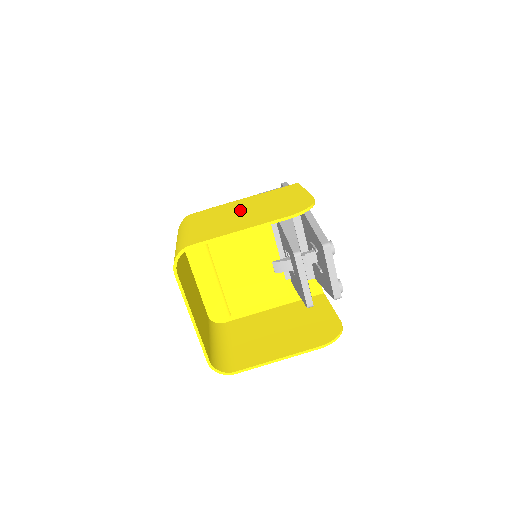
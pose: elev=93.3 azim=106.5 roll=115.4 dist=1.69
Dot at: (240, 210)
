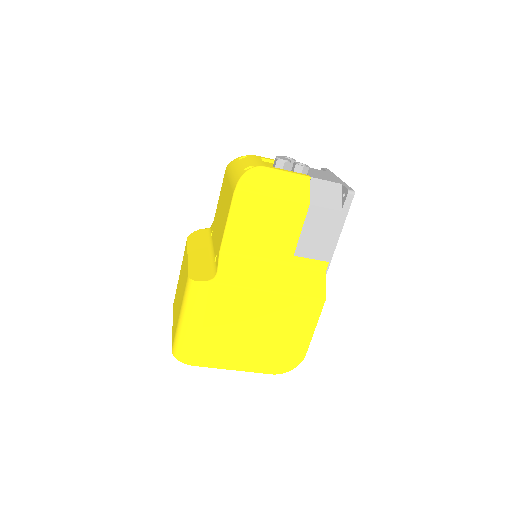
Dot at: (252, 325)
